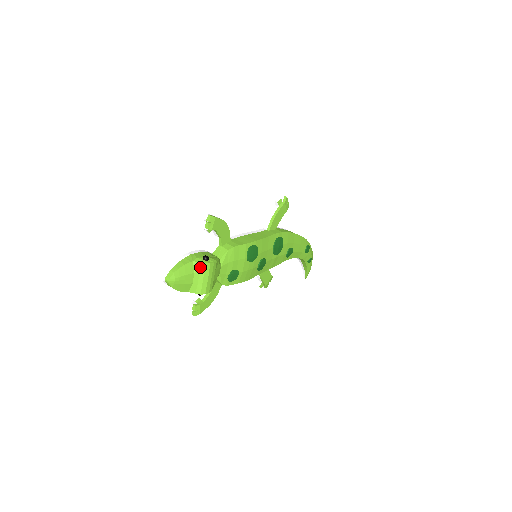
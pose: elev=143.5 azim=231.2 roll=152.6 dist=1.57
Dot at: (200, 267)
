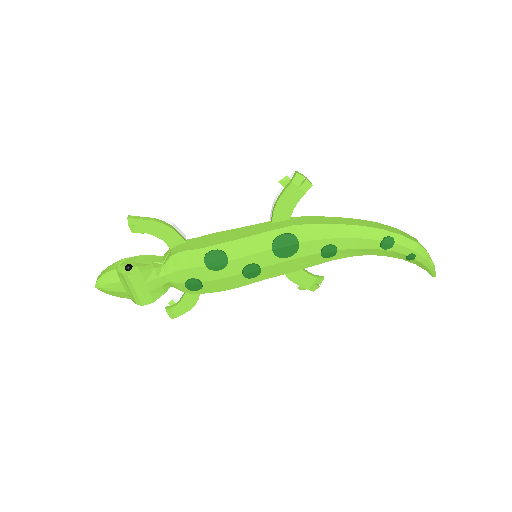
Dot at: (122, 277)
